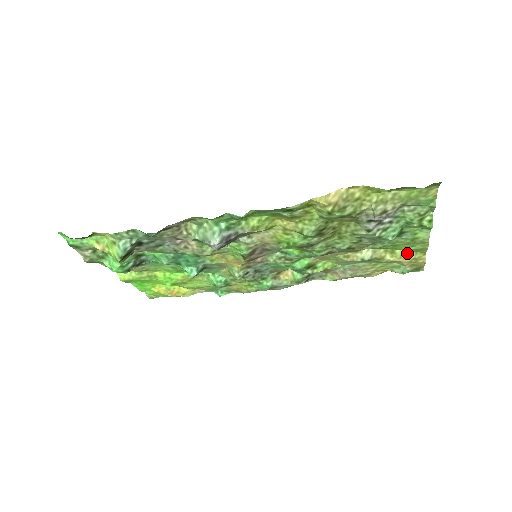
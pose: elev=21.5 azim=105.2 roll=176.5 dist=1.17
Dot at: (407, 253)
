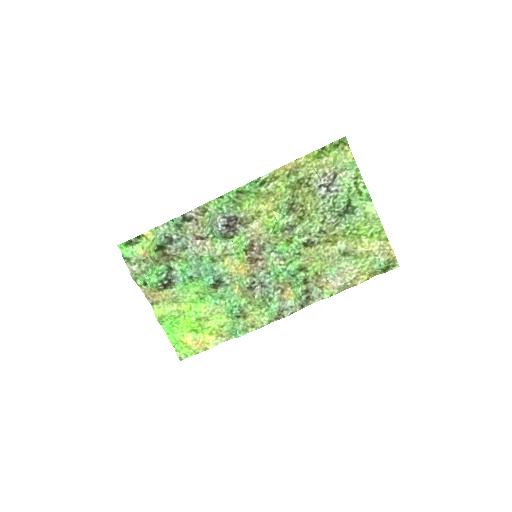
Dot at: (372, 241)
